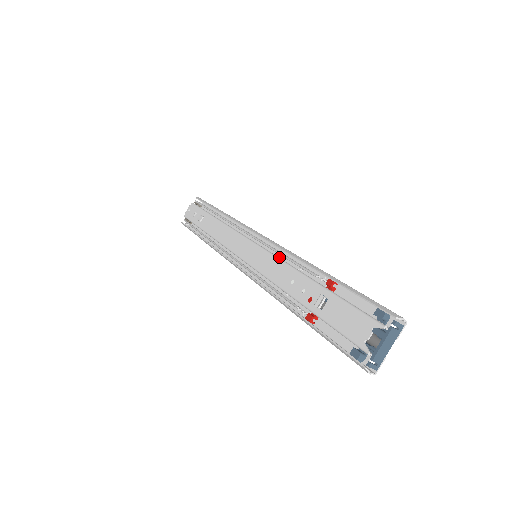
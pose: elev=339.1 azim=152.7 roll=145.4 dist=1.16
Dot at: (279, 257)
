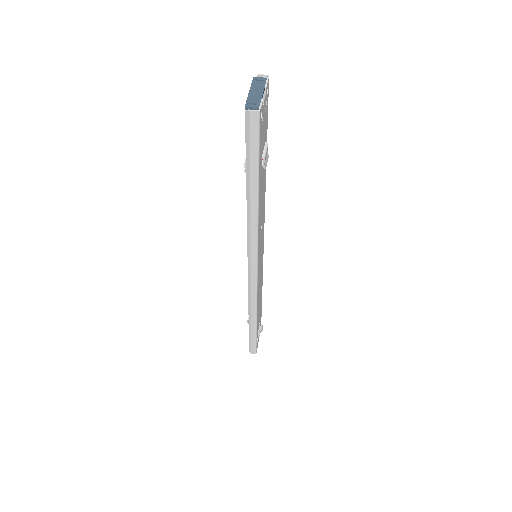
Dot at: occluded
